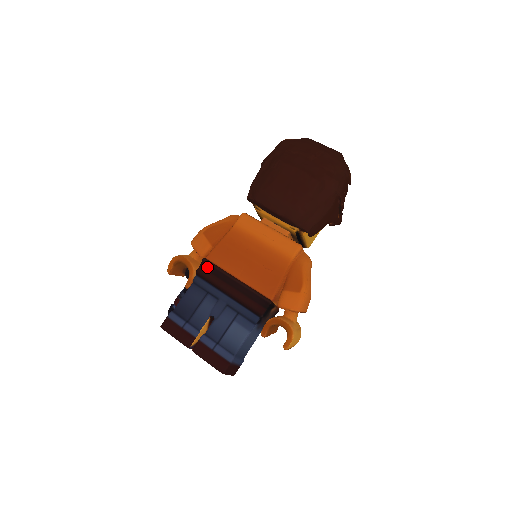
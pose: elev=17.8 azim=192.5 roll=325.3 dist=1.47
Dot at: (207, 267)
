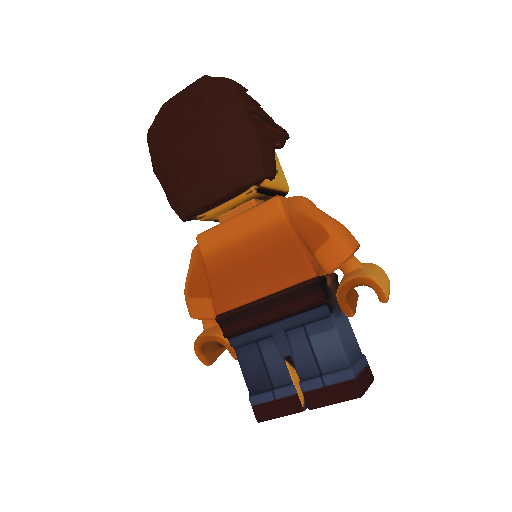
Dot at: (227, 321)
